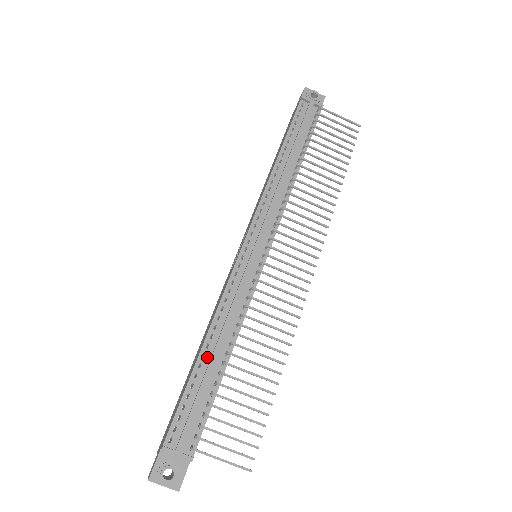
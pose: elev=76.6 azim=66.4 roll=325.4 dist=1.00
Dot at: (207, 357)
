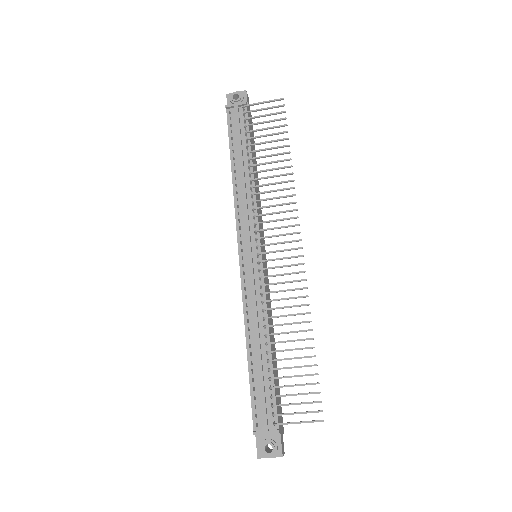
Dot at: (254, 354)
